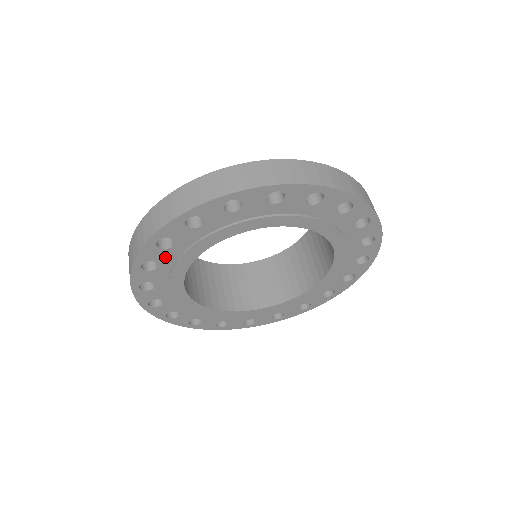
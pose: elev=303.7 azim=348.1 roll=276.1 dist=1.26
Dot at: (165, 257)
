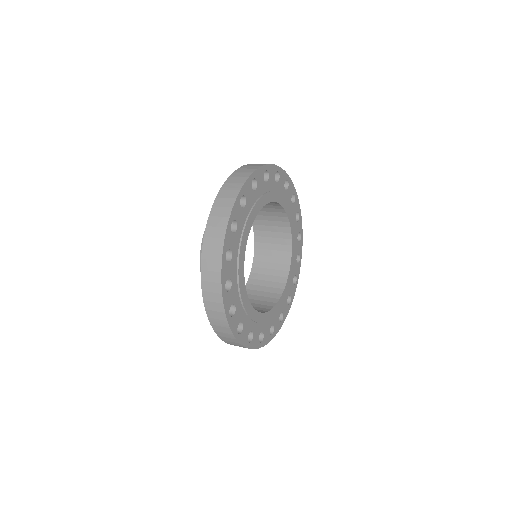
Dot at: (241, 218)
